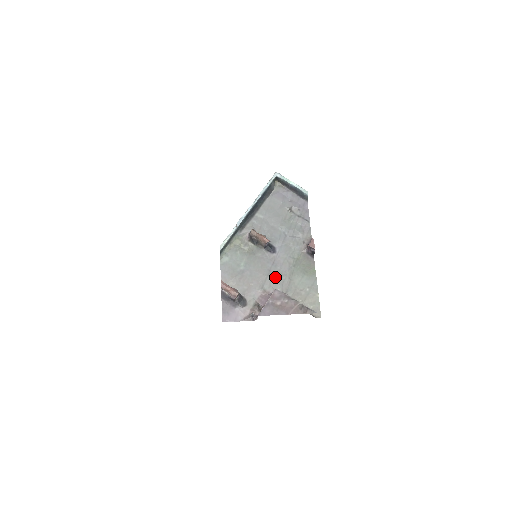
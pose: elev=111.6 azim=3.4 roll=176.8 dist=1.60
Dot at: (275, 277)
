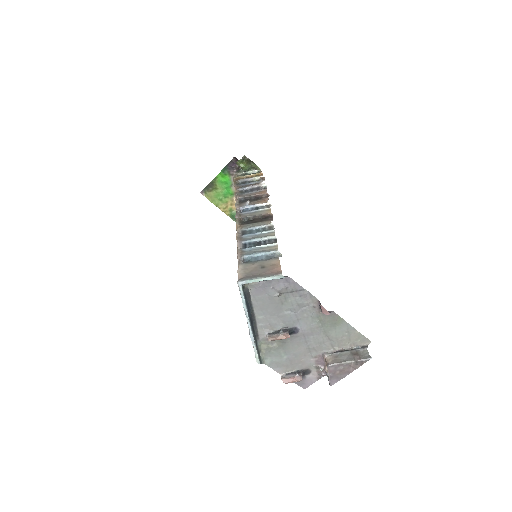
Dot at: (315, 345)
